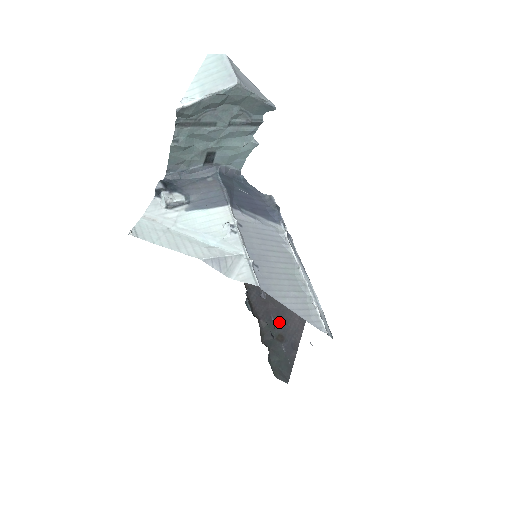
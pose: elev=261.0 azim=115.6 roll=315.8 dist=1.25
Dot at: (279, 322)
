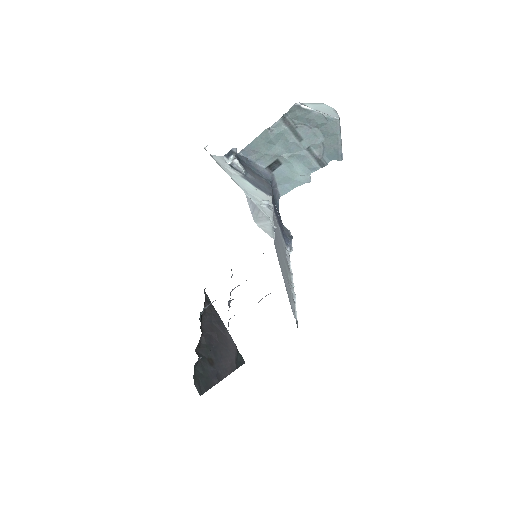
Dot at: (215, 351)
